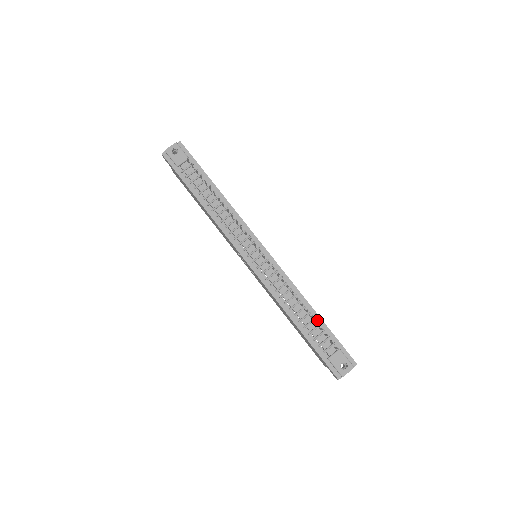
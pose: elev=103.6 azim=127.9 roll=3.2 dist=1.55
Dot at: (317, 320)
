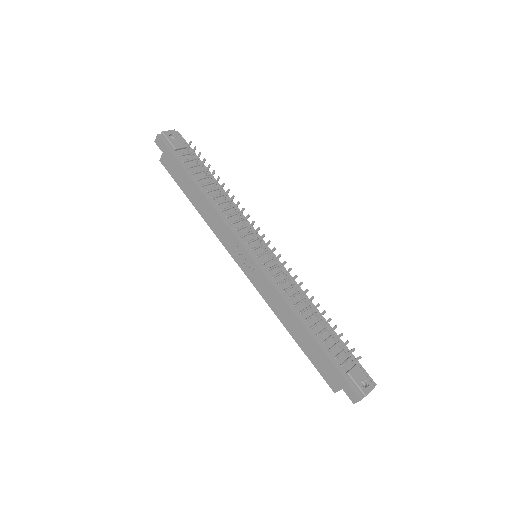
Dot at: (329, 330)
